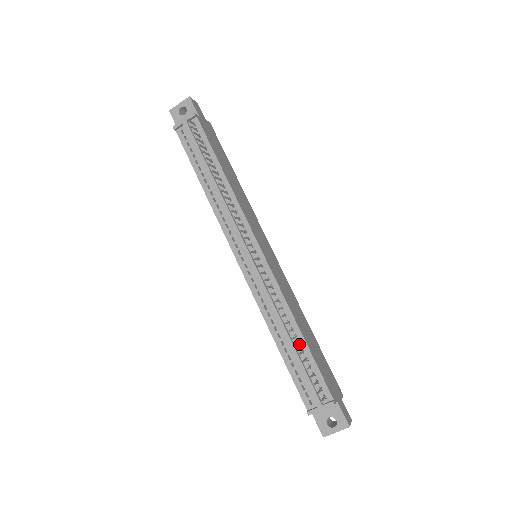
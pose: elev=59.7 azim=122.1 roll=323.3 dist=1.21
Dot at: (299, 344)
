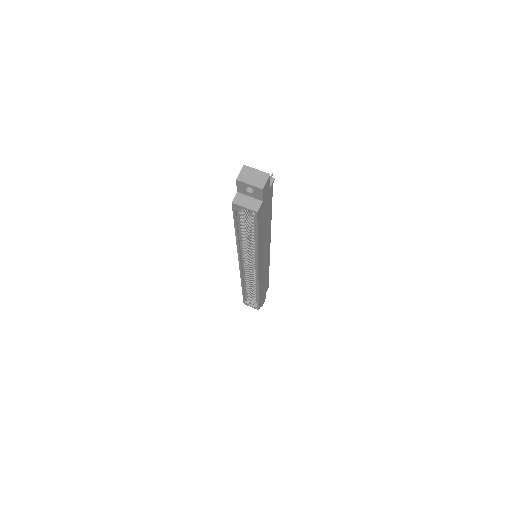
Dot at: occluded
